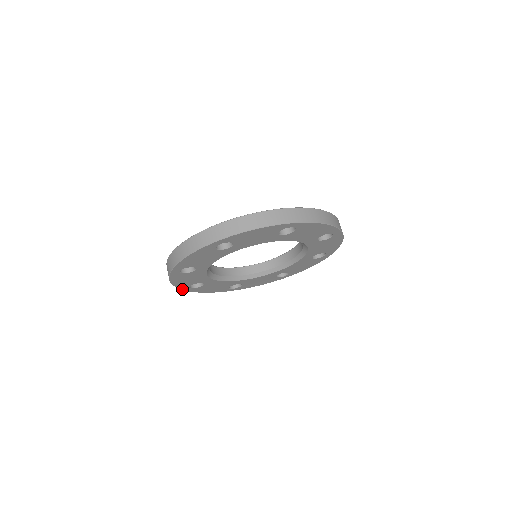
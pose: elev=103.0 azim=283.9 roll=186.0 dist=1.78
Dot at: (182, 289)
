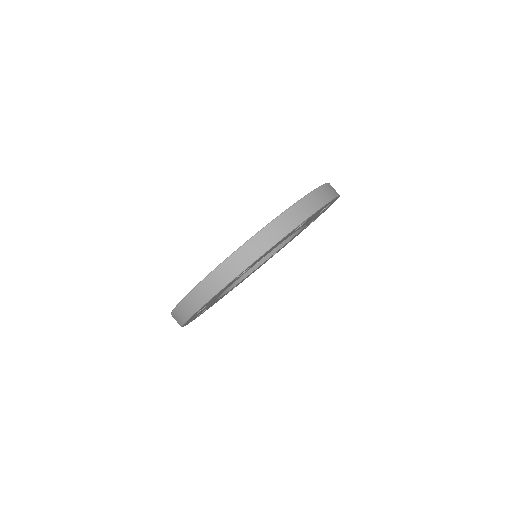
Dot at: occluded
